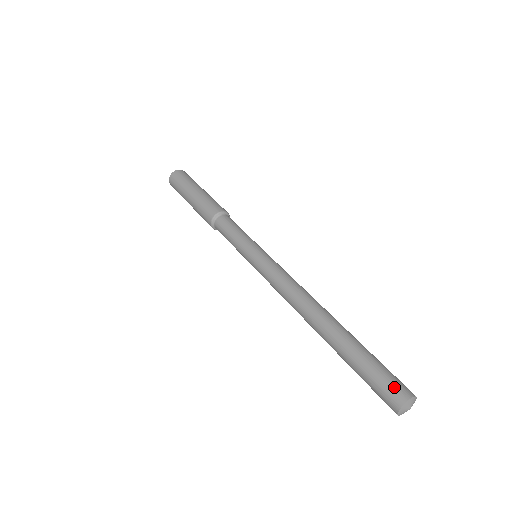
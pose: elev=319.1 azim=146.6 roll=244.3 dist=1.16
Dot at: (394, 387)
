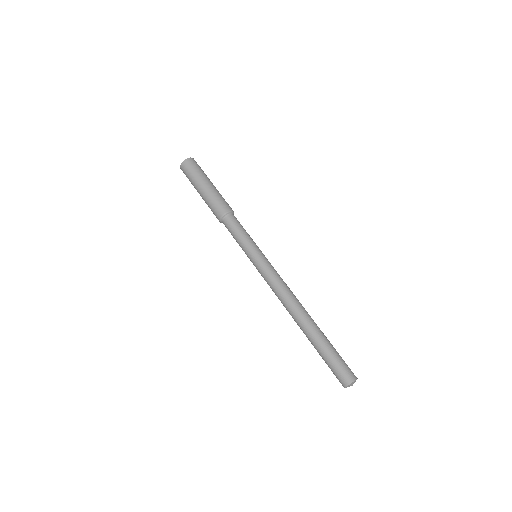
Dot at: (347, 372)
